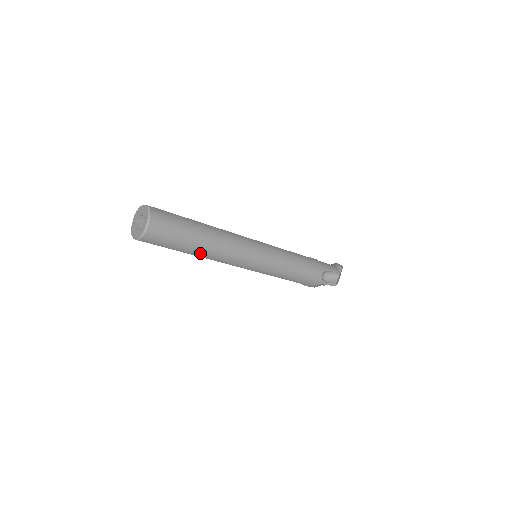
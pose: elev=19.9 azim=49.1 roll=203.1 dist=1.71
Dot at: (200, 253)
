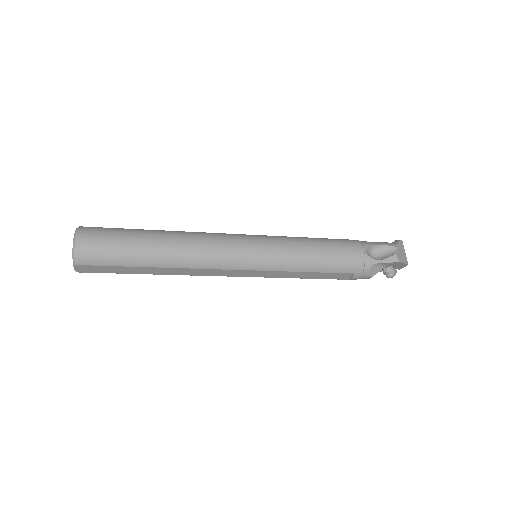
Dot at: (161, 260)
